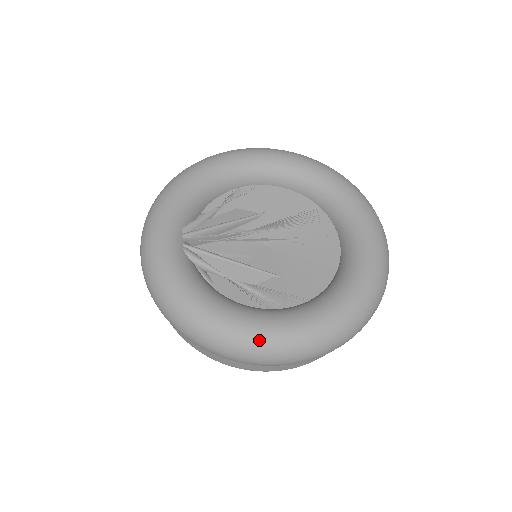
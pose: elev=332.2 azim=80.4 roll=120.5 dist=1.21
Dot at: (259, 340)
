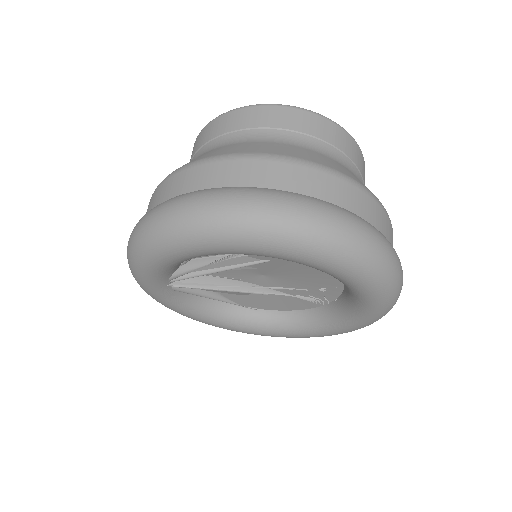
Dot at: occluded
